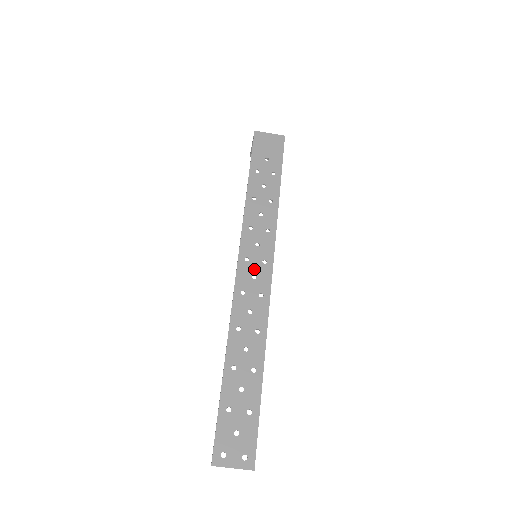
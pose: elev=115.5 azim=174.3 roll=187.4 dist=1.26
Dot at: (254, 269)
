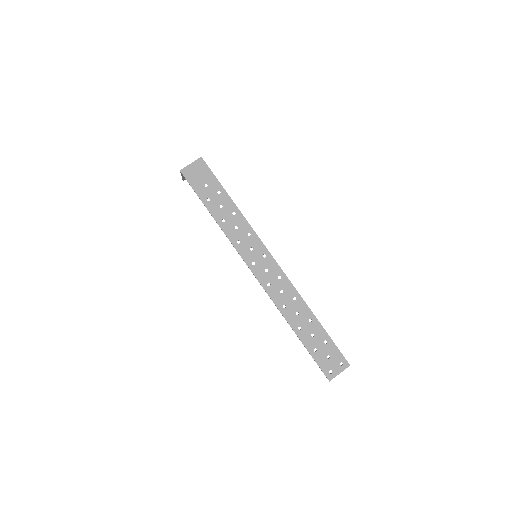
Dot at: (263, 266)
